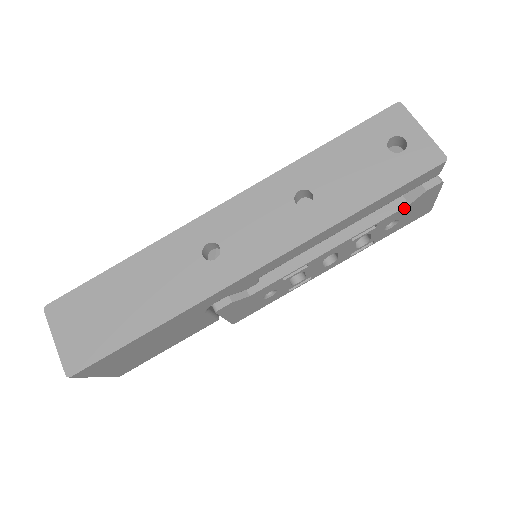
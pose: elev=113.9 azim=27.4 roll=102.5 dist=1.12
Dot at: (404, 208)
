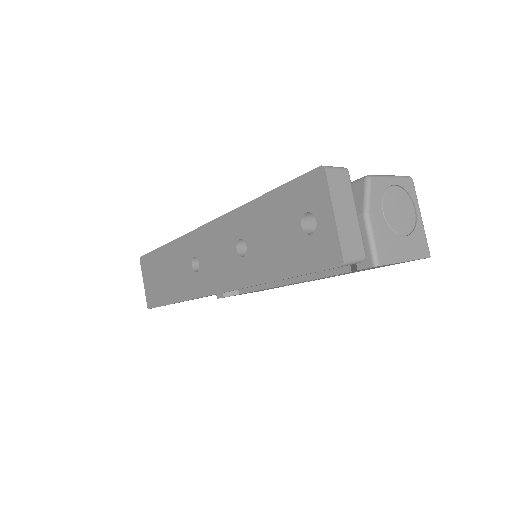
Dot at: (349, 272)
